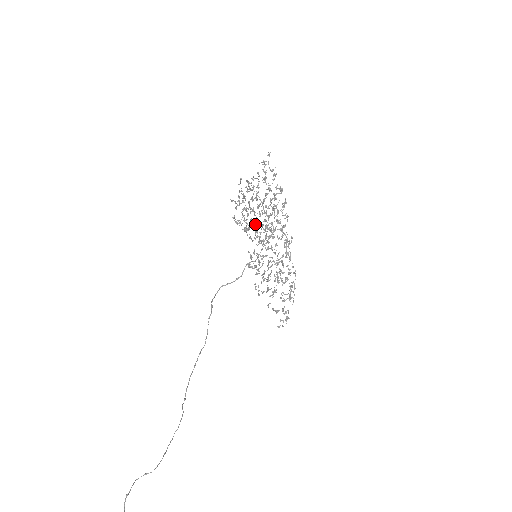
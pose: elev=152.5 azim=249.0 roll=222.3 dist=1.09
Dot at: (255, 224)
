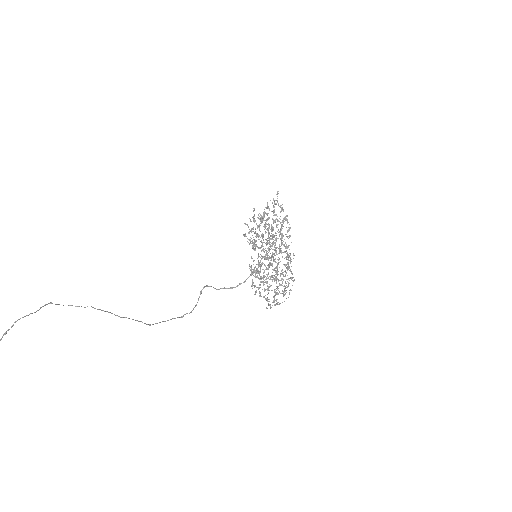
Dot at: (262, 242)
